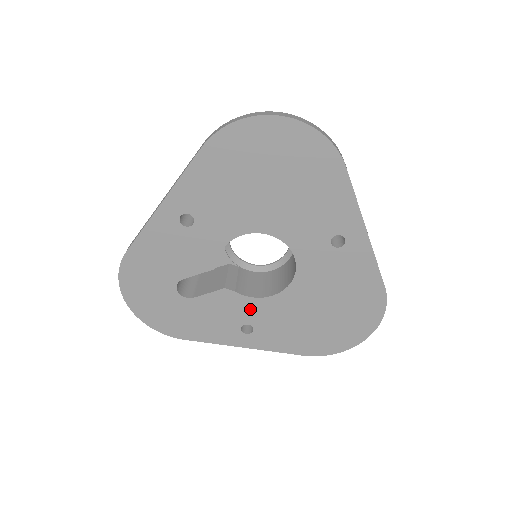
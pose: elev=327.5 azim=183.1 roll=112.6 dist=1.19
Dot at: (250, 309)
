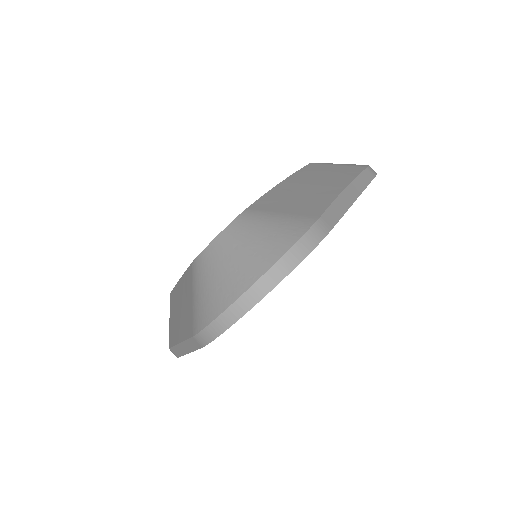
Dot at: occluded
